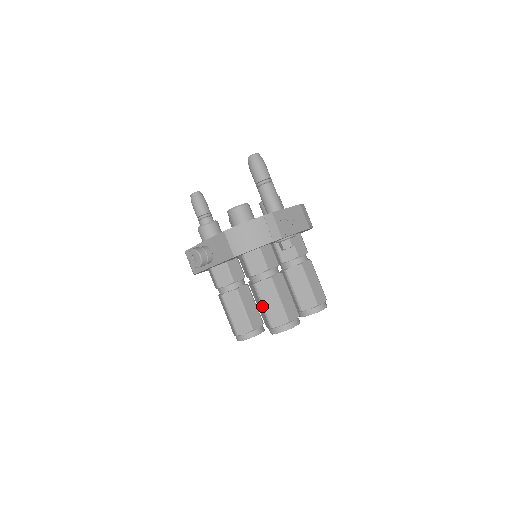
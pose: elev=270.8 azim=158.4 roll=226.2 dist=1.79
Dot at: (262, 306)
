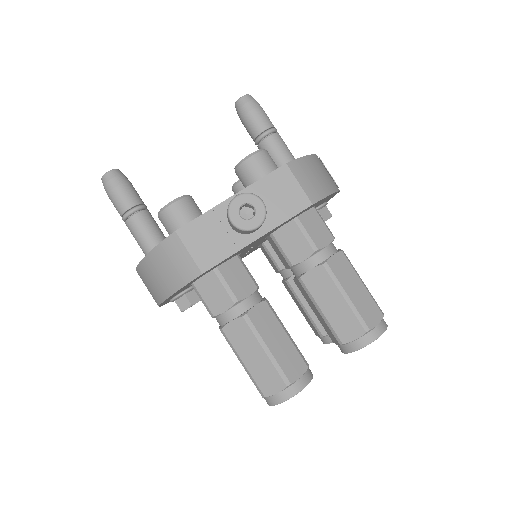
Dot at: (346, 297)
